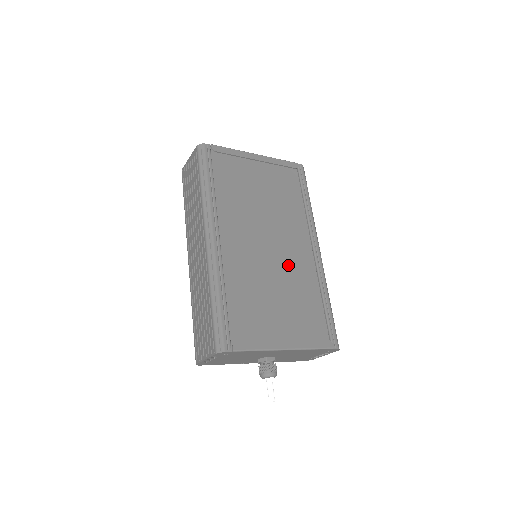
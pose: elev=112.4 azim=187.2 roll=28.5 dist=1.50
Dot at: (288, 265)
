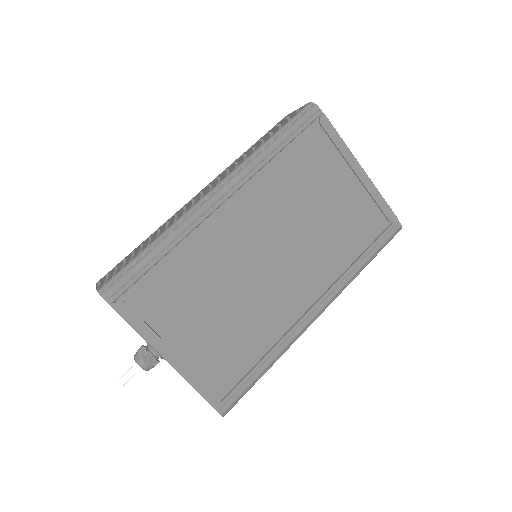
Dot at: (266, 294)
